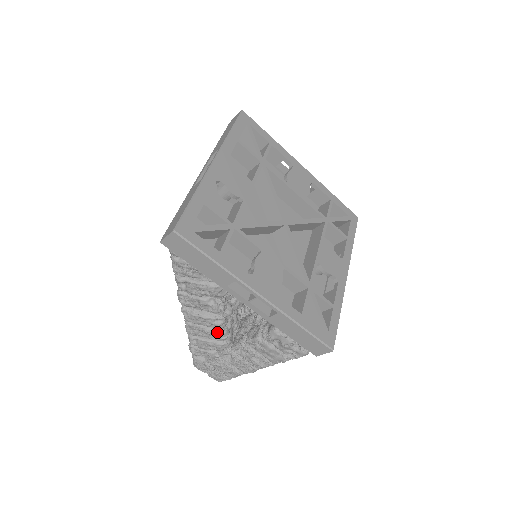
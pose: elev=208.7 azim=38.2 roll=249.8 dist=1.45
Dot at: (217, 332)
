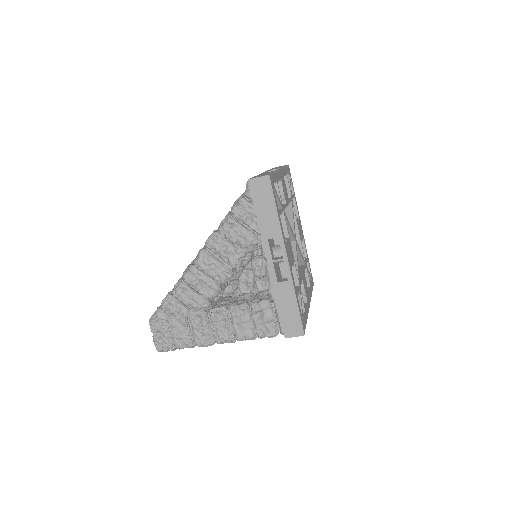
Dot at: (214, 286)
